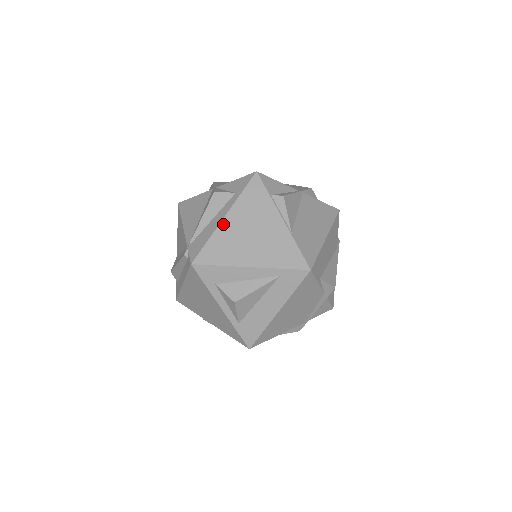
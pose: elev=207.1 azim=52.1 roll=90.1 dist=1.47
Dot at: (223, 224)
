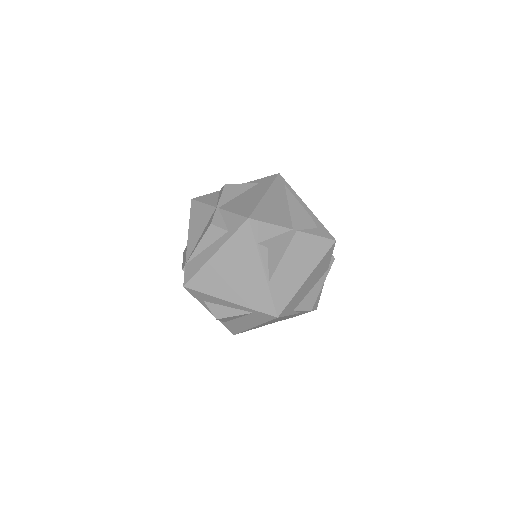
Dot at: (212, 260)
